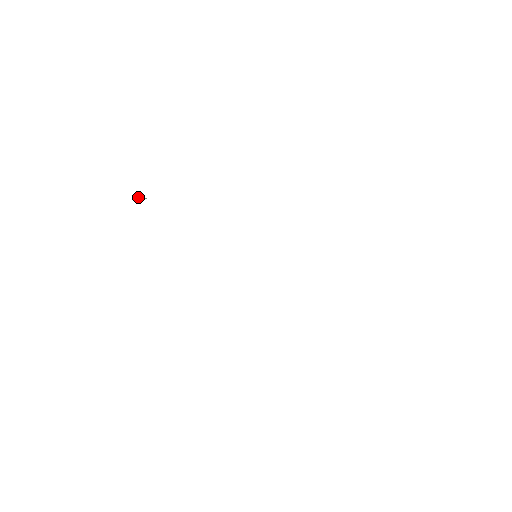
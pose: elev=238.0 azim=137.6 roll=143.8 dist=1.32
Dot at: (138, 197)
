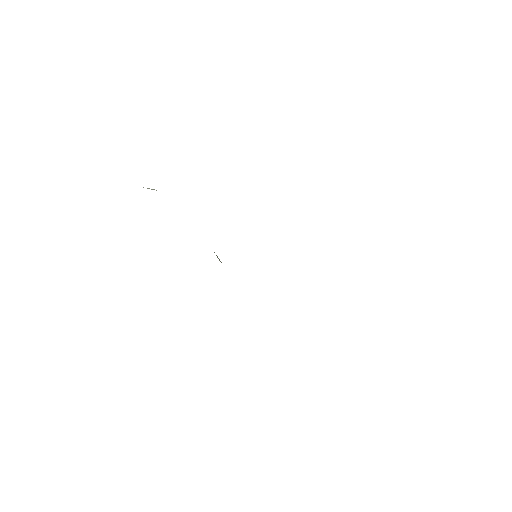
Dot at: (147, 188)
